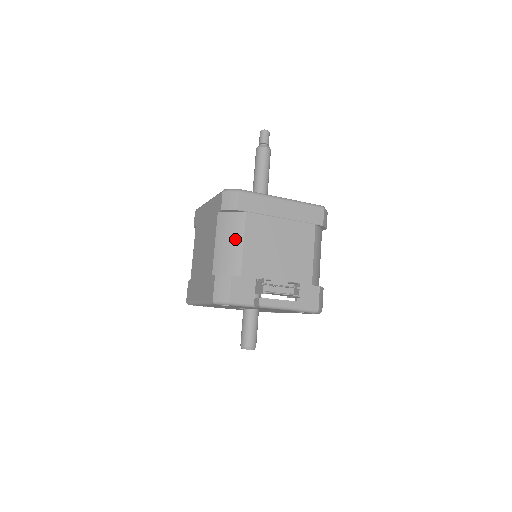
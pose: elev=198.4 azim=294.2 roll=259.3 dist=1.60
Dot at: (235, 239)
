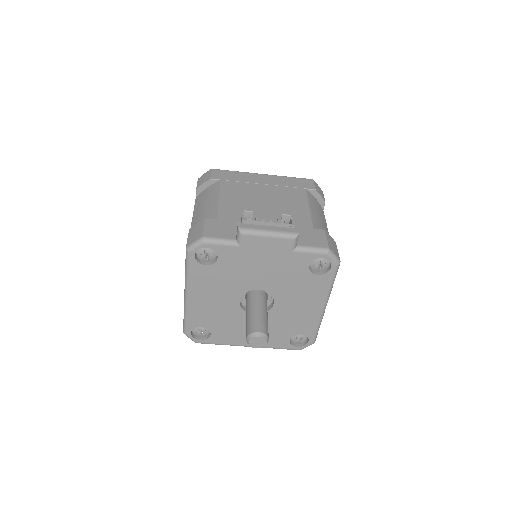
Dot at: (210, 200)
